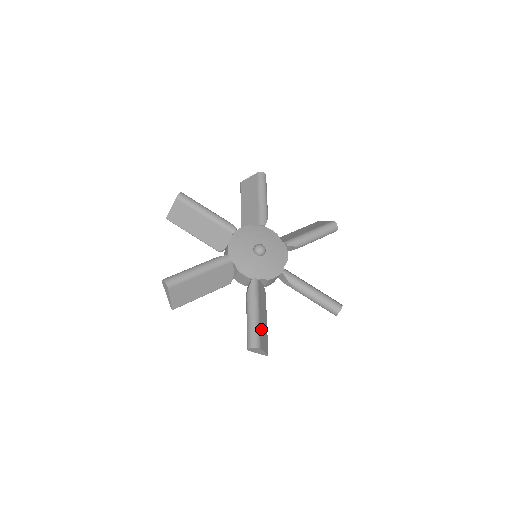
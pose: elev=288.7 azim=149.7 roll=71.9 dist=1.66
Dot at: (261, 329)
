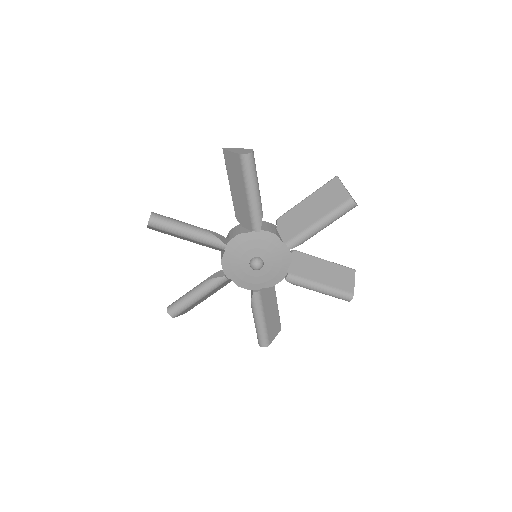
Dot at: (269, 327)
